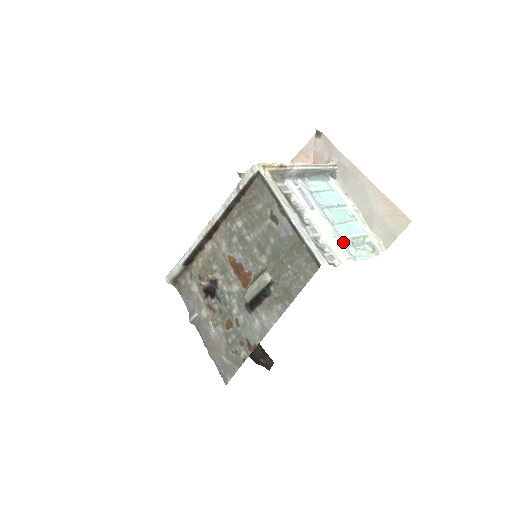
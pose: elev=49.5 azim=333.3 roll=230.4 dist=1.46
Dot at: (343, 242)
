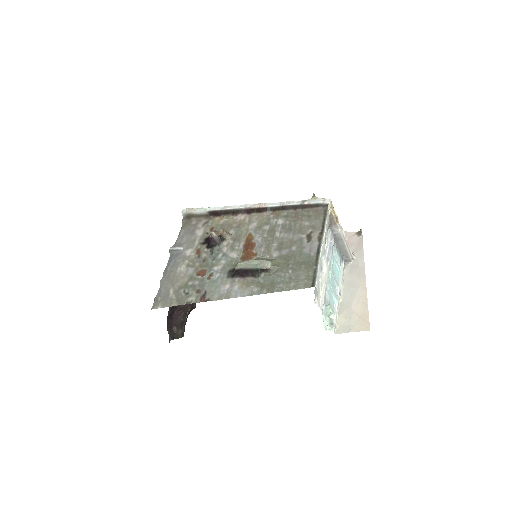
Dot at: (325, 297)
